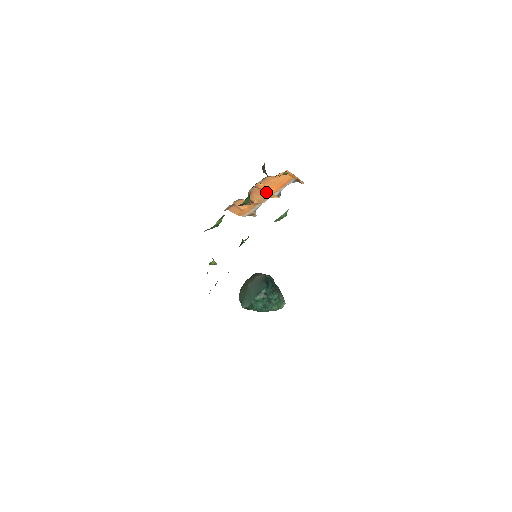
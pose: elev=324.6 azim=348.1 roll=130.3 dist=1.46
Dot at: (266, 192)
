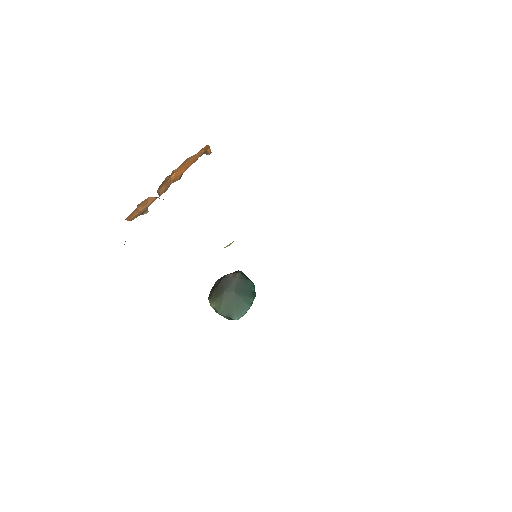
Dot at: (173, 178)
